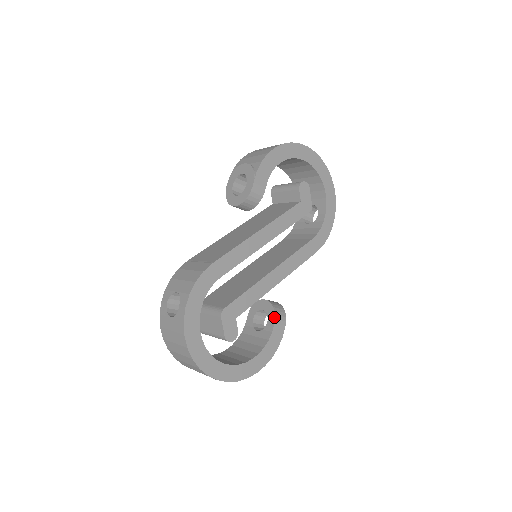
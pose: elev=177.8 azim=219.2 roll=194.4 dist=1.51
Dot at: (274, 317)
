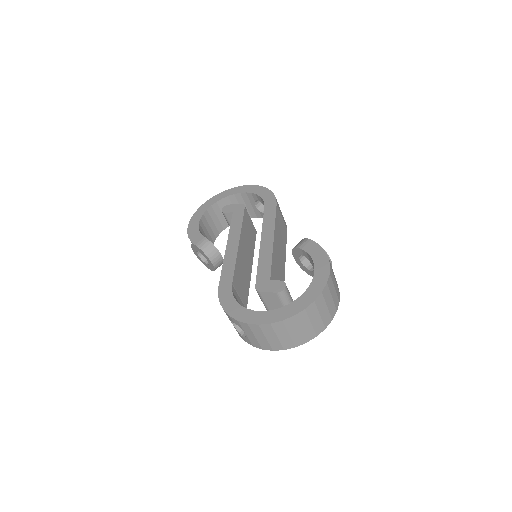
Dot at: (297, 249)
